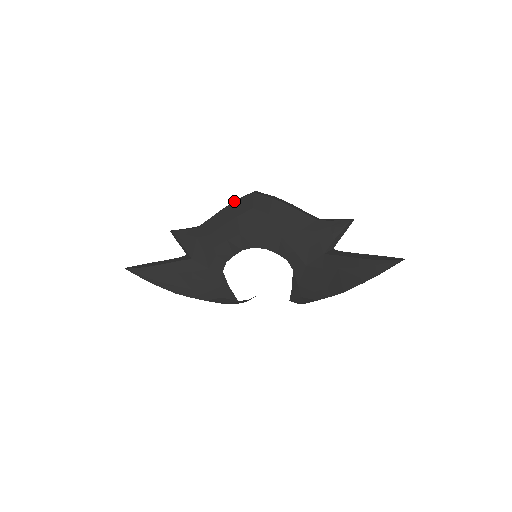
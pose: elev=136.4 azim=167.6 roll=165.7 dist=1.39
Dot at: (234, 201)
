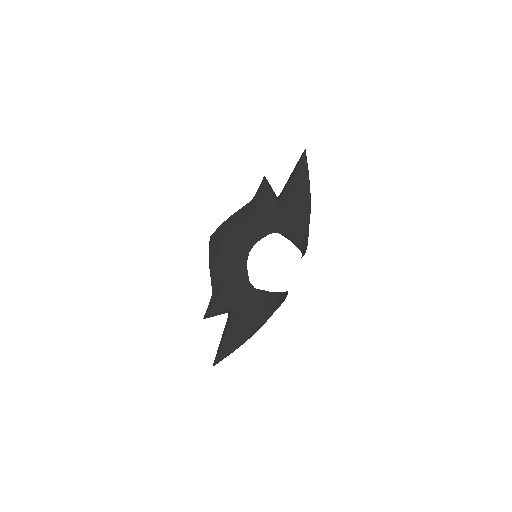
Dot at: occluded
